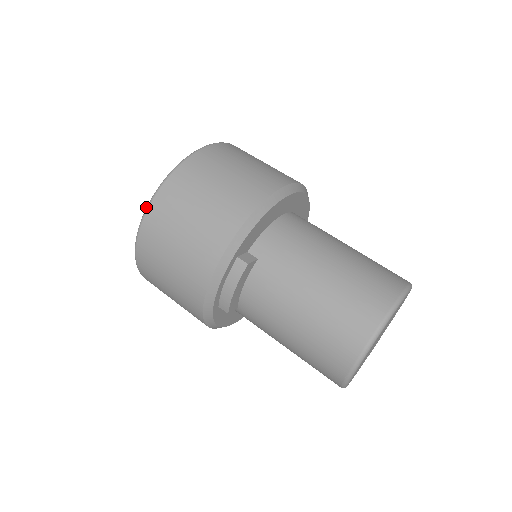
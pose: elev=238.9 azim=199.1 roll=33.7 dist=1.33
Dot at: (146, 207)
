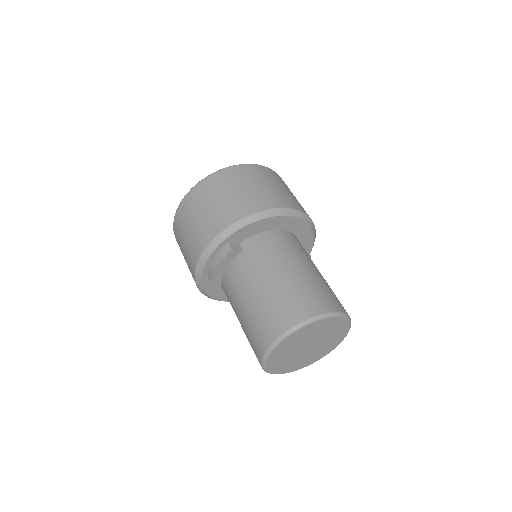
Dot at: (190, 190)
